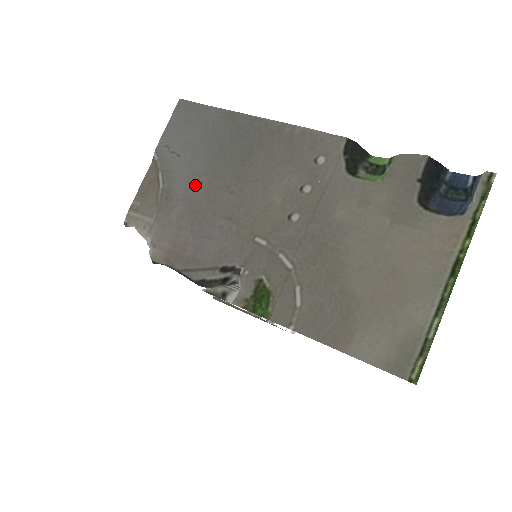
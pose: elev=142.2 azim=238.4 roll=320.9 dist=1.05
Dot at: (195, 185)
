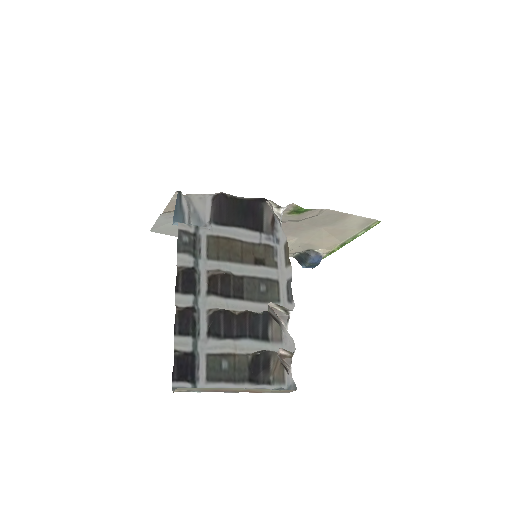
Dot at: occluded
